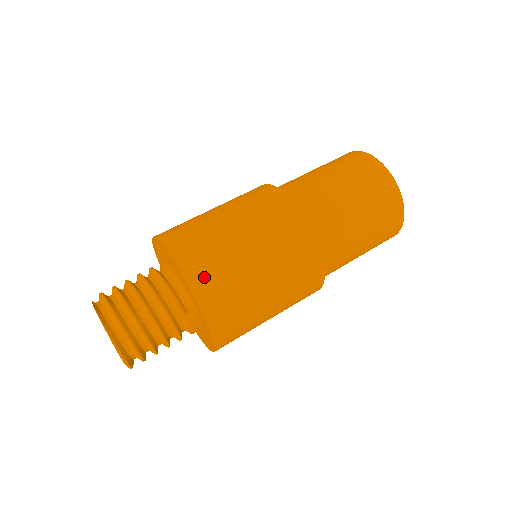
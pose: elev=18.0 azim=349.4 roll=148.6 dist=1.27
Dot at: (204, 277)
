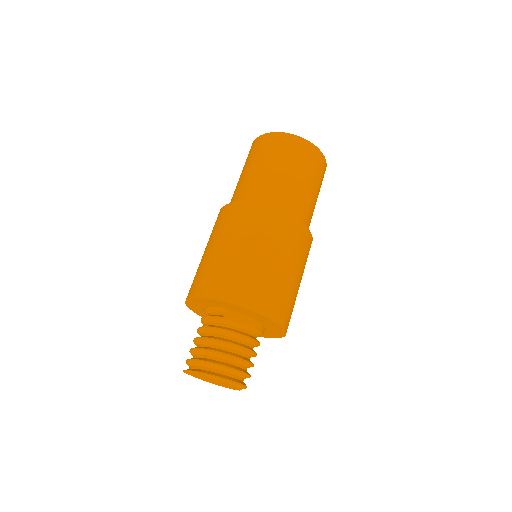
Dot at: (201, 285)
